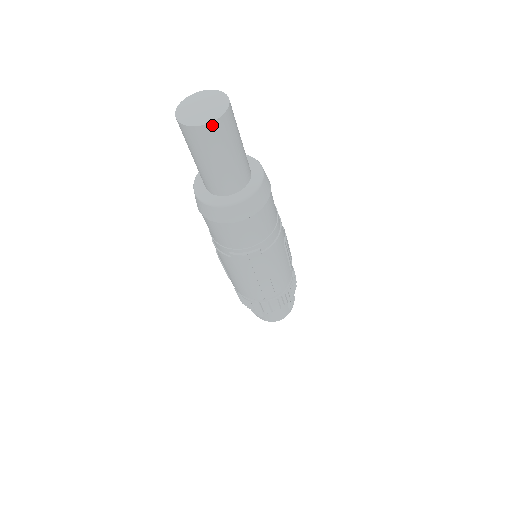
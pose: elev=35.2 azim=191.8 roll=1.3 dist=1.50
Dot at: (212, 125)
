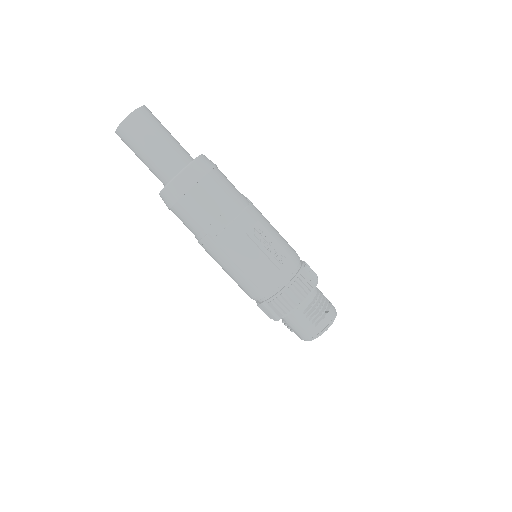
Dot at: (121, 128)
